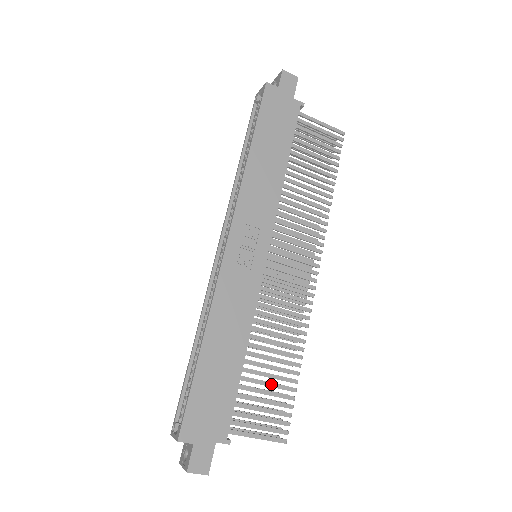
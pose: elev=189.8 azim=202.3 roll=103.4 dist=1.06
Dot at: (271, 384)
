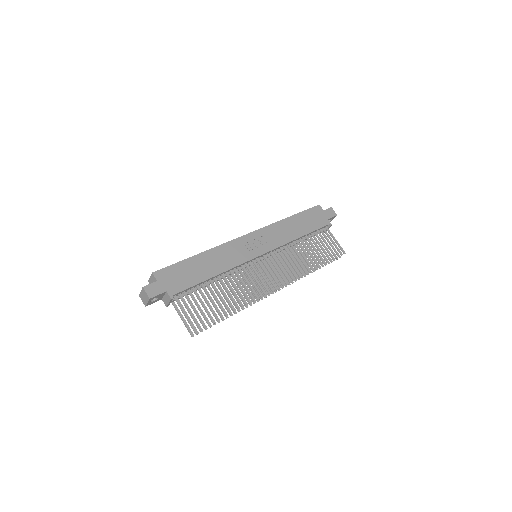
Dot at: (214, 302)
